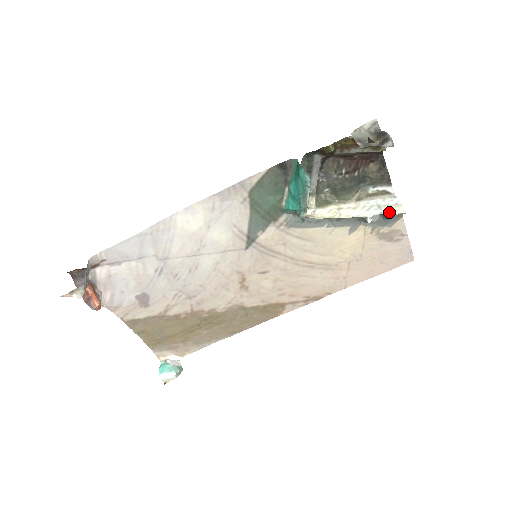
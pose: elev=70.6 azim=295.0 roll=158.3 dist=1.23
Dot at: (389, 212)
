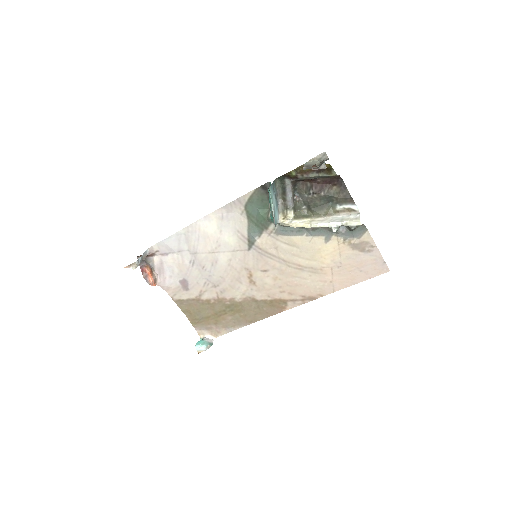
Dot at: (348, 223)
